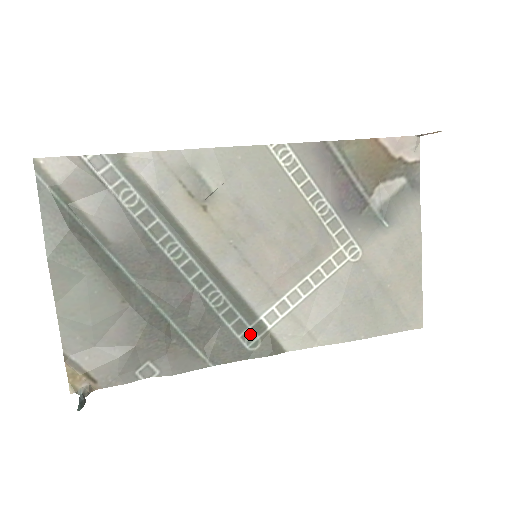
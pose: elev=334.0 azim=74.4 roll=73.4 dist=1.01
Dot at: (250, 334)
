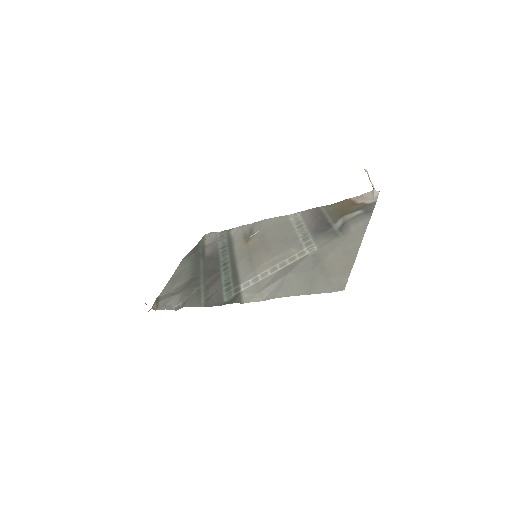
Dot at: (231, 293)
